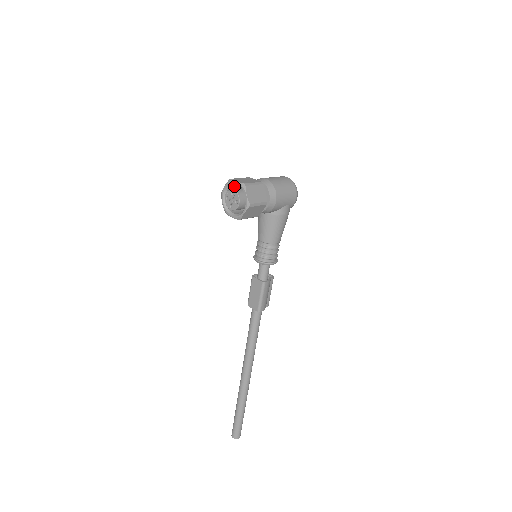
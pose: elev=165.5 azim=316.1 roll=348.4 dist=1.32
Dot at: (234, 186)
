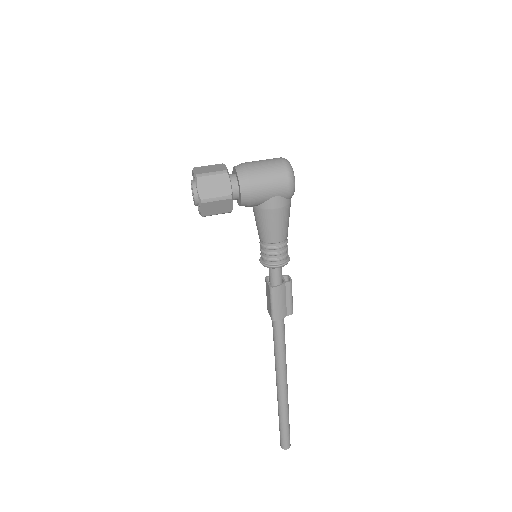
Dot at: occluded
